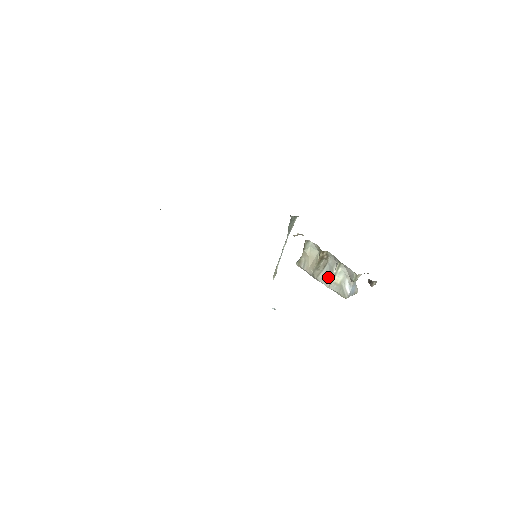
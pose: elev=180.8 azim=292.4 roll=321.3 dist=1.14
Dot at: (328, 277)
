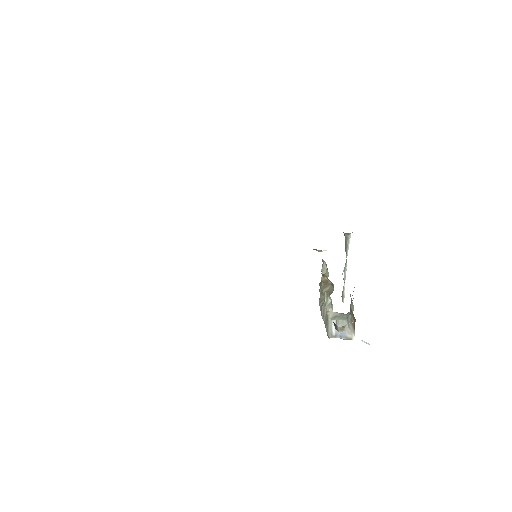
Dot at: (322, 305)
